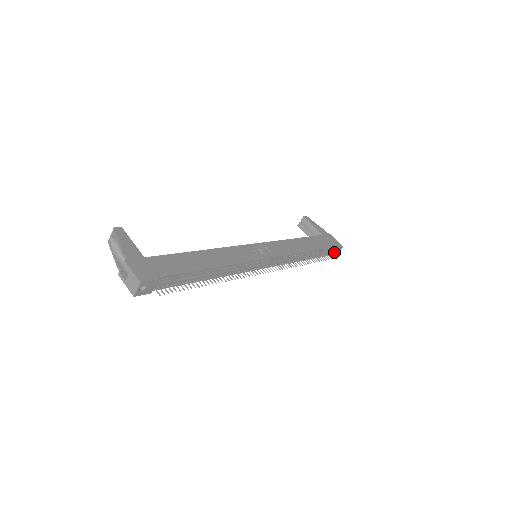
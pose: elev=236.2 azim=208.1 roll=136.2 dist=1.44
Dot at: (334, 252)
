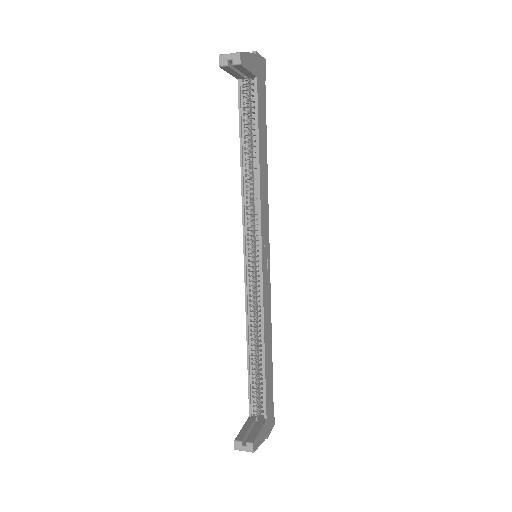
Dot at: occluded
